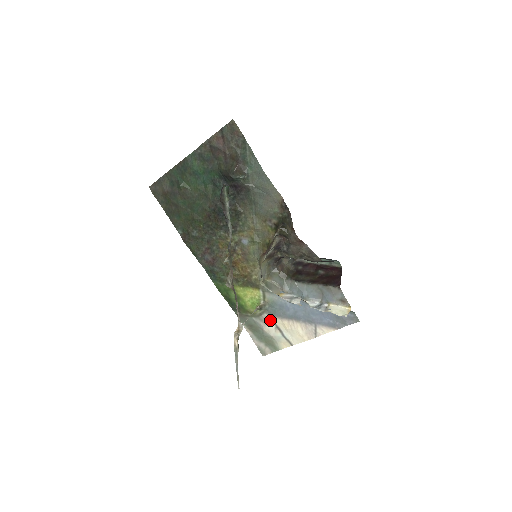
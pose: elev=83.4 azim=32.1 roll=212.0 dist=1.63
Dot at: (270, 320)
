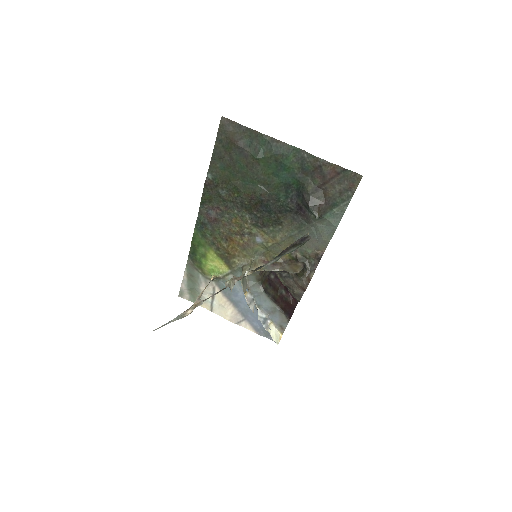
Dot at: (213, 287)
